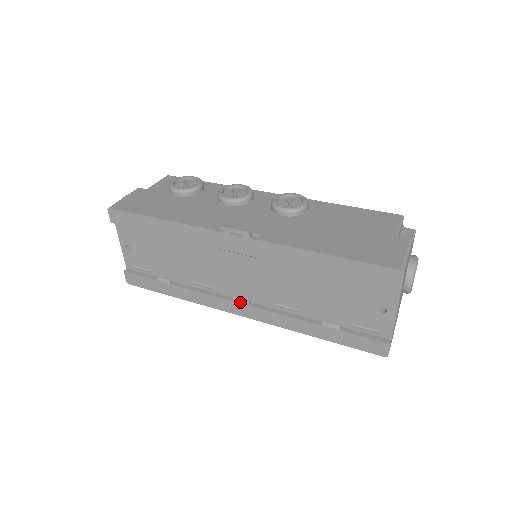
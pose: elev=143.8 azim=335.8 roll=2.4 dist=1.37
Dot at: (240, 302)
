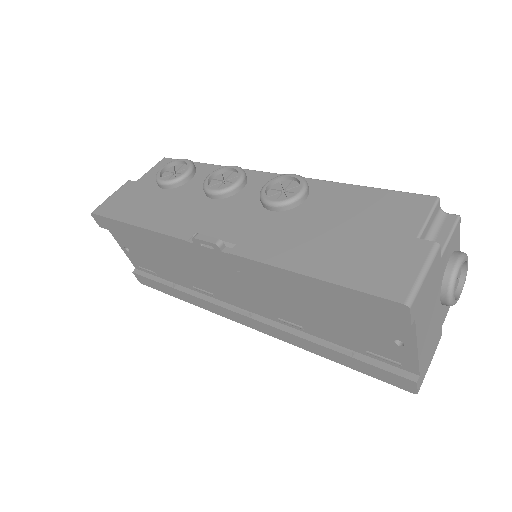
Dot at: (241, 313)
